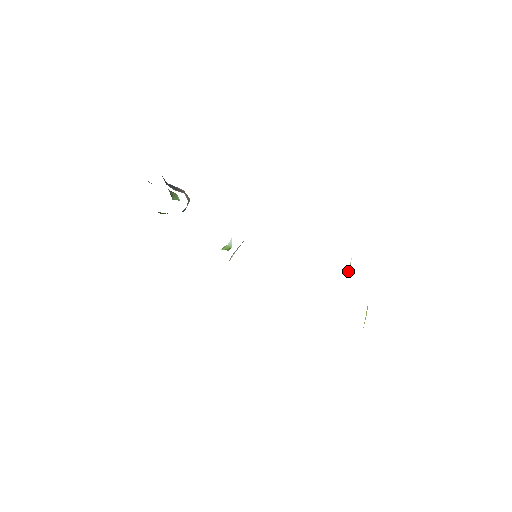
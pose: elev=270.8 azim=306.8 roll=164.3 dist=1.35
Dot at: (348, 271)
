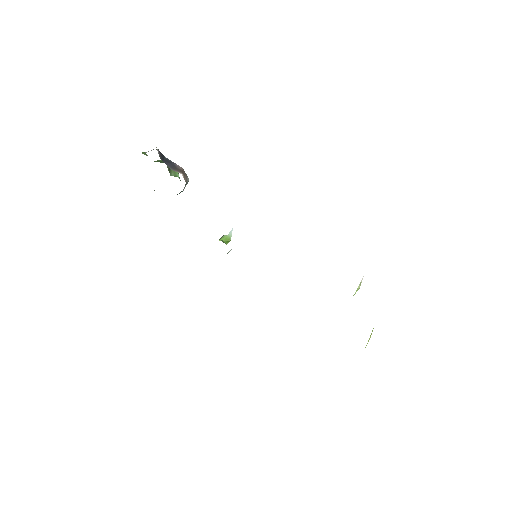
Dot at: (357, 290)
